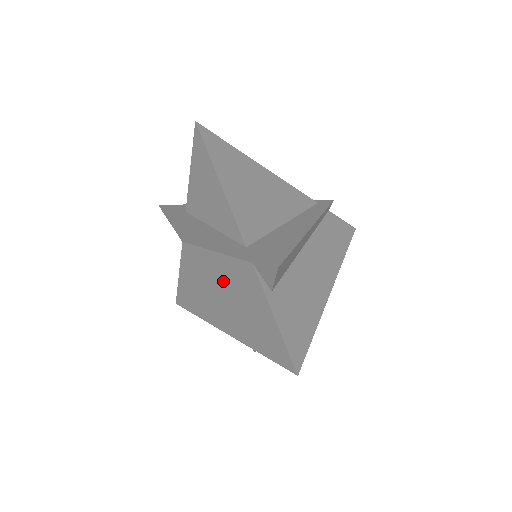
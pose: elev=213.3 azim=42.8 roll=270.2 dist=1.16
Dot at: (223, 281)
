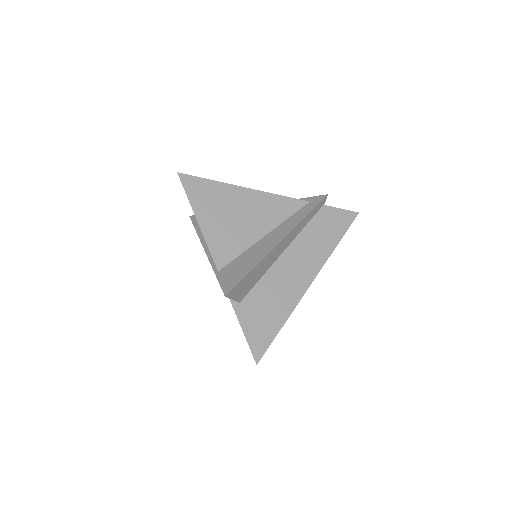
Dot at: occluded
